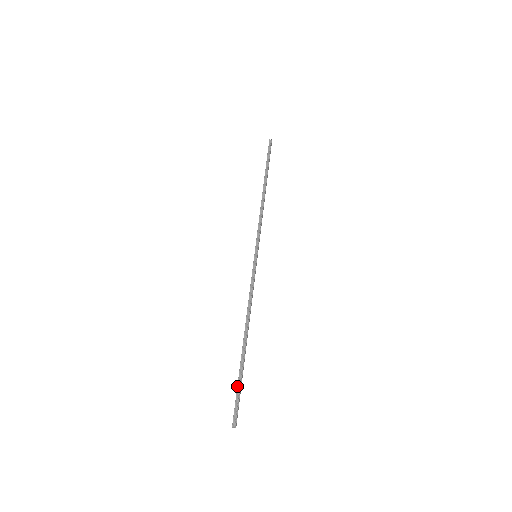
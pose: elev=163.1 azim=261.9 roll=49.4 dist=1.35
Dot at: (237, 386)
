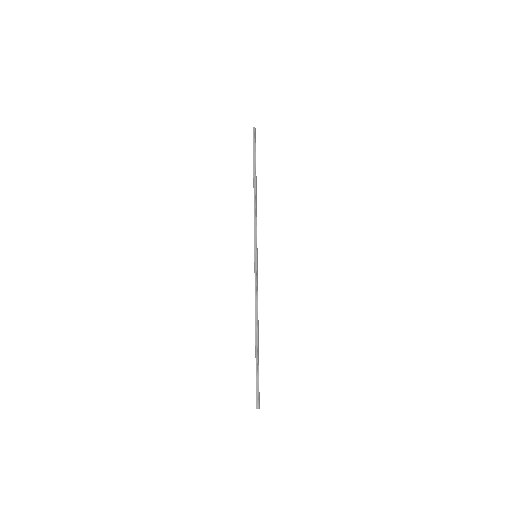
Dot at: occluded
